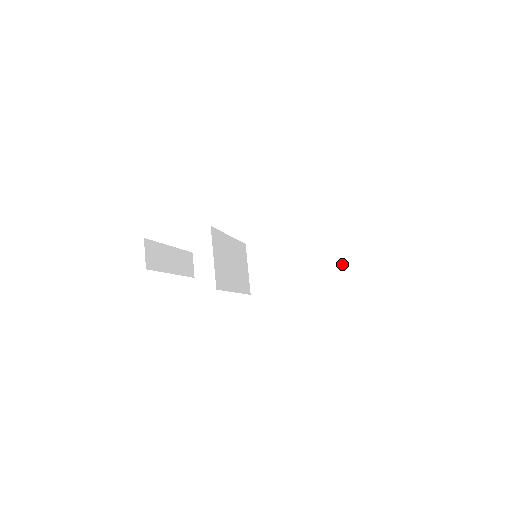
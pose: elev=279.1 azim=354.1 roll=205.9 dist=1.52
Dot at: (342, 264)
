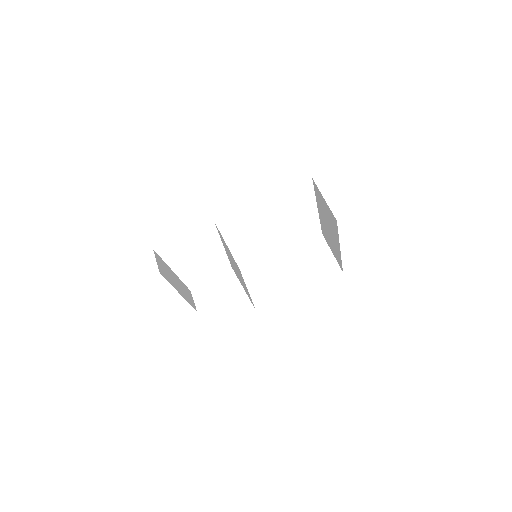
Dot at: (331, 260)
